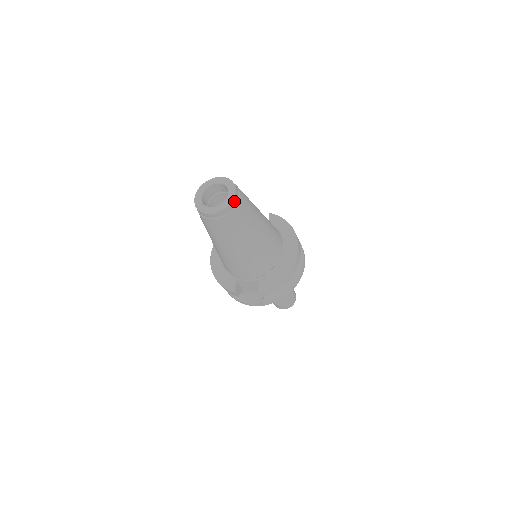
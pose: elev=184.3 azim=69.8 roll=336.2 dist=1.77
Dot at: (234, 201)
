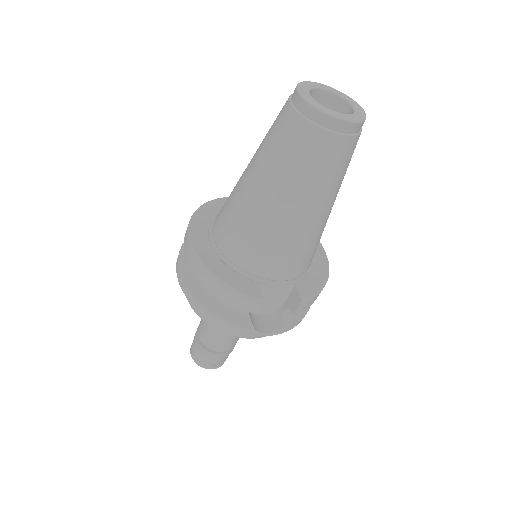
Dot at: occluded
